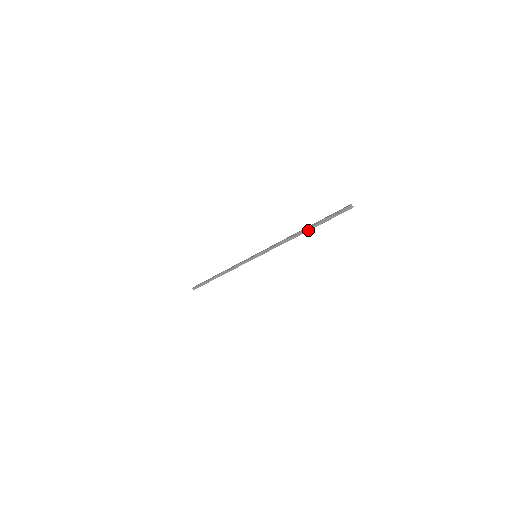
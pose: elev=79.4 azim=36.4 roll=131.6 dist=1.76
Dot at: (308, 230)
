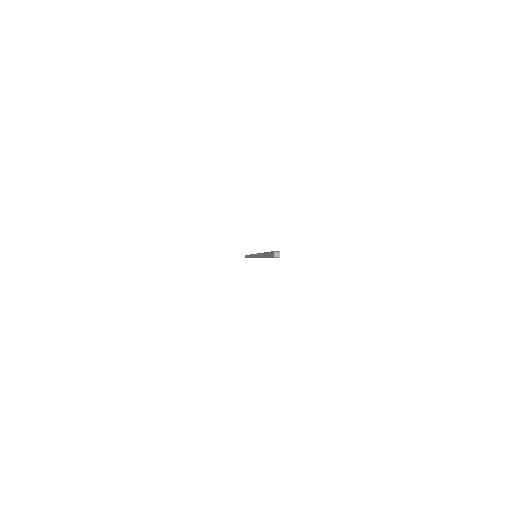
Dot at: occluded
